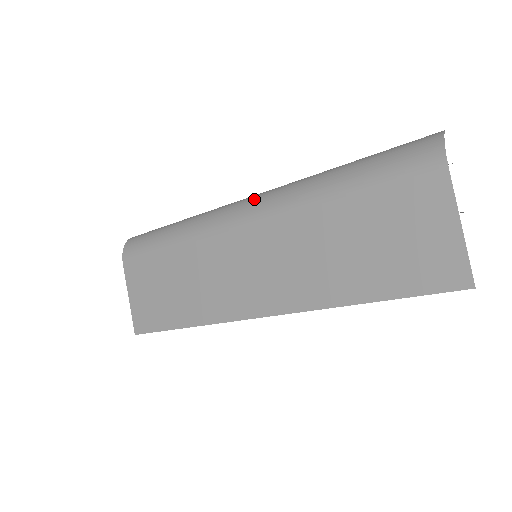
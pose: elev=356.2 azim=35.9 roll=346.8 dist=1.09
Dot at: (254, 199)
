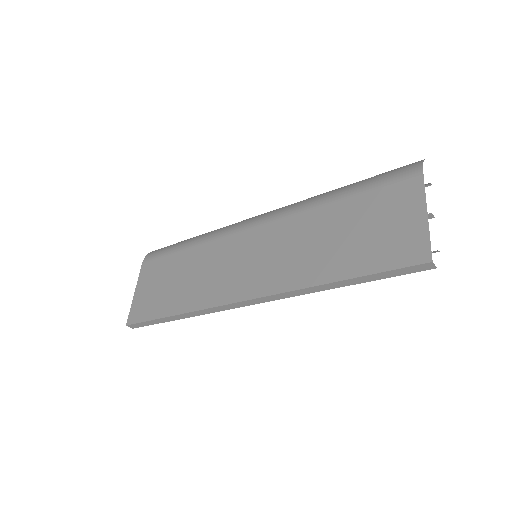
Dot at: (268, 212)
